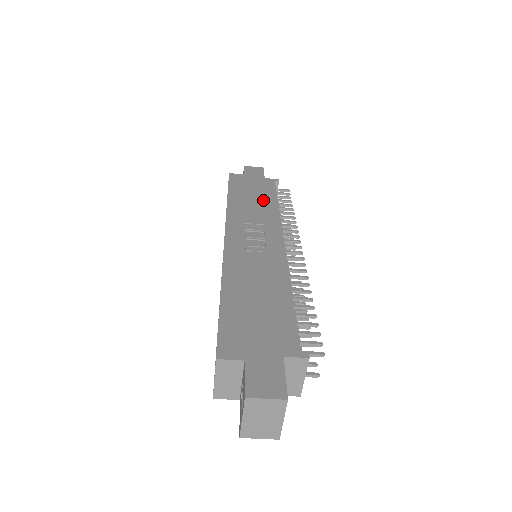
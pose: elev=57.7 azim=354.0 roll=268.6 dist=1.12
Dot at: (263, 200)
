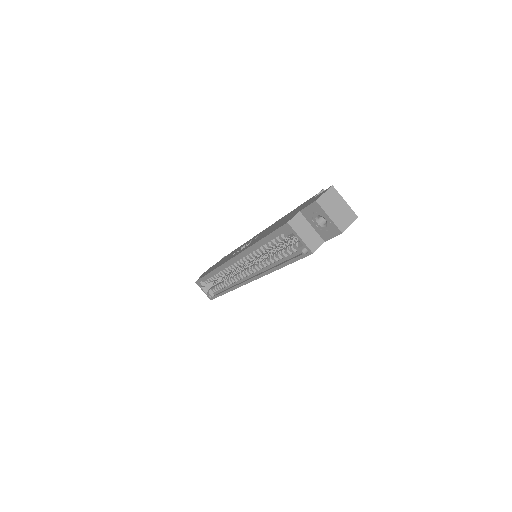
Dot at: occluded
